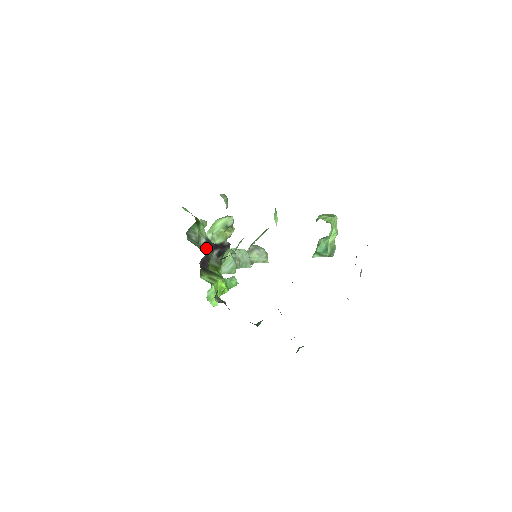
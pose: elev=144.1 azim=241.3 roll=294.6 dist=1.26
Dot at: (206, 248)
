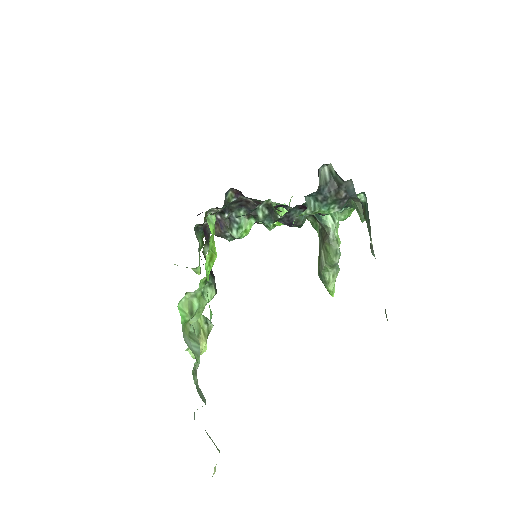
Dot at: occluded
